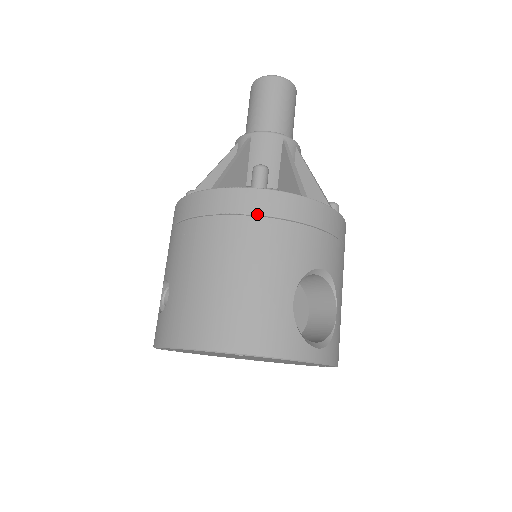
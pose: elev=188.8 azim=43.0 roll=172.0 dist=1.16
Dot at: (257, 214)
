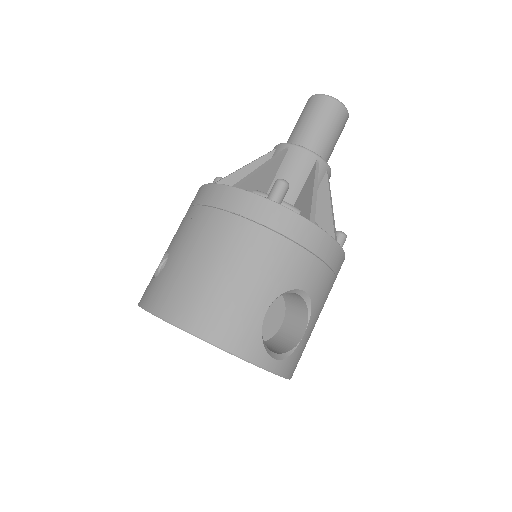
Dot at: (263, 224)
